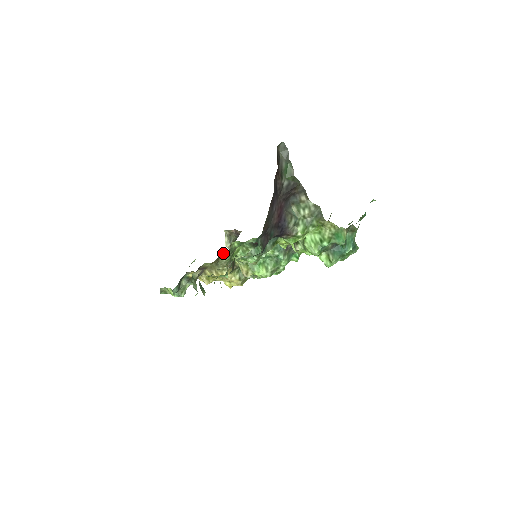
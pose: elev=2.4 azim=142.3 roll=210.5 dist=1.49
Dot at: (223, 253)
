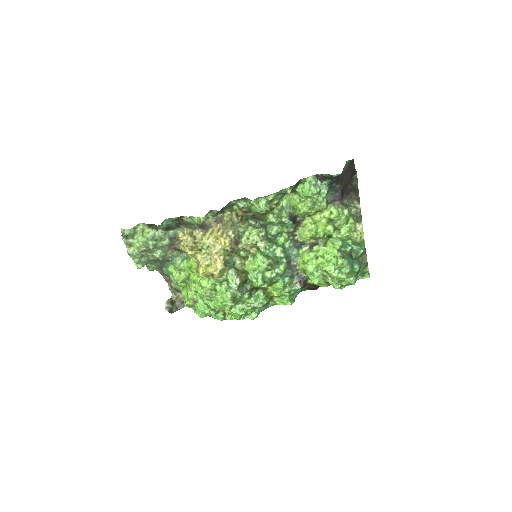
Dot at: (246, 222)
